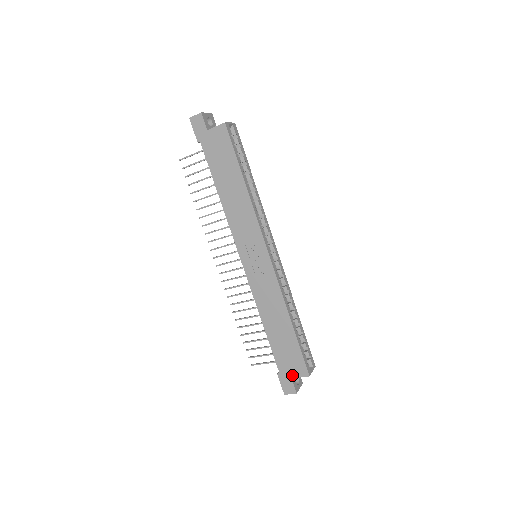
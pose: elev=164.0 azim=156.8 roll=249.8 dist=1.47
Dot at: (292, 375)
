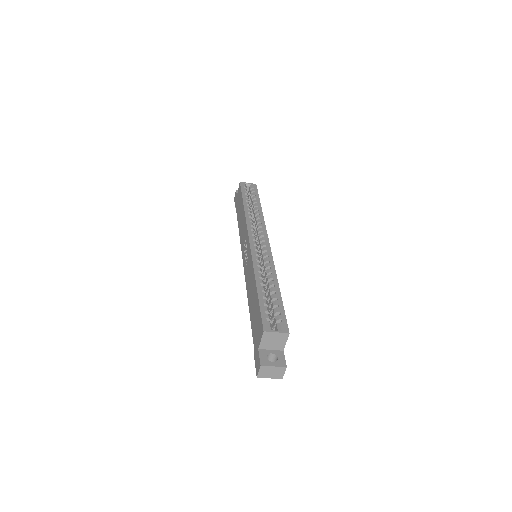
Dot at: (258, 344)
